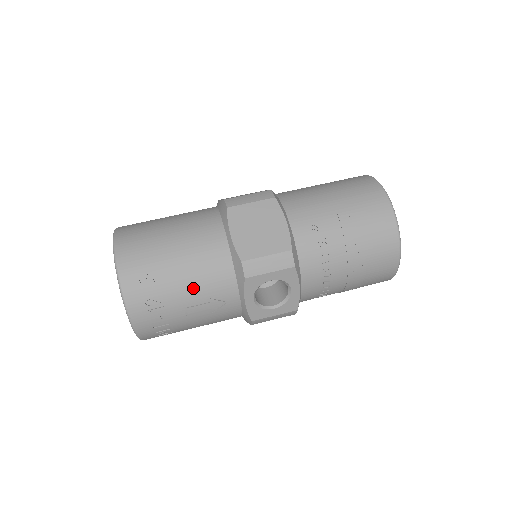
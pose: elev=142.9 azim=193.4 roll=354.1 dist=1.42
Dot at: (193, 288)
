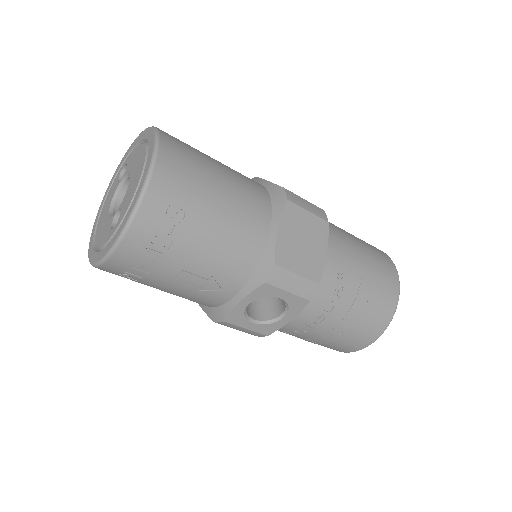
Dot at: (208, 256)
